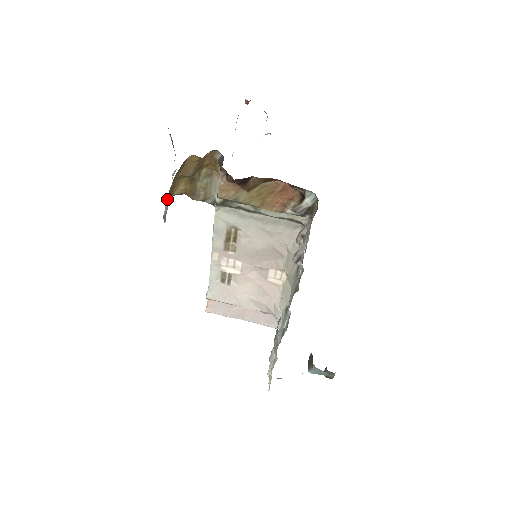
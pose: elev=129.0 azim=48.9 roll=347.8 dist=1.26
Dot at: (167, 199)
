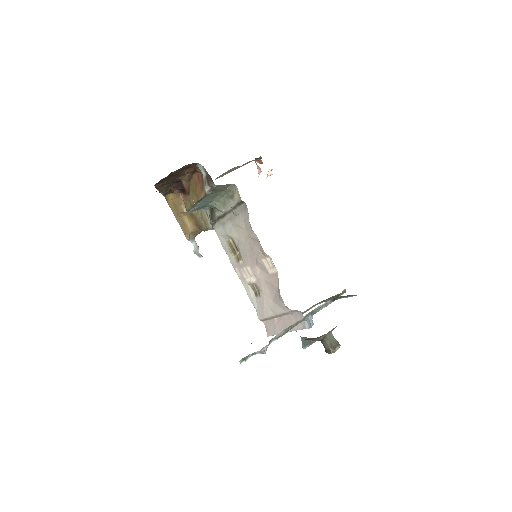
Dot at: (187, 236)
